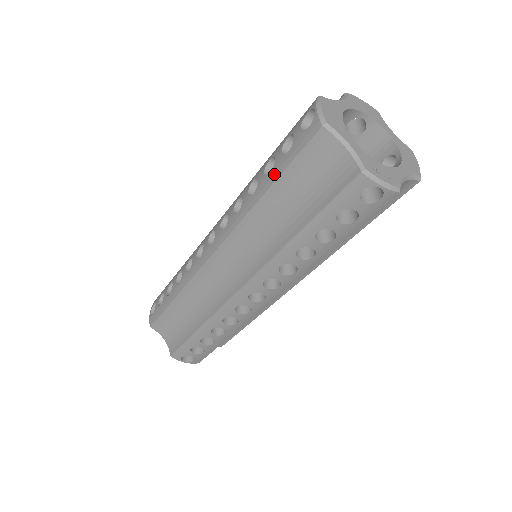
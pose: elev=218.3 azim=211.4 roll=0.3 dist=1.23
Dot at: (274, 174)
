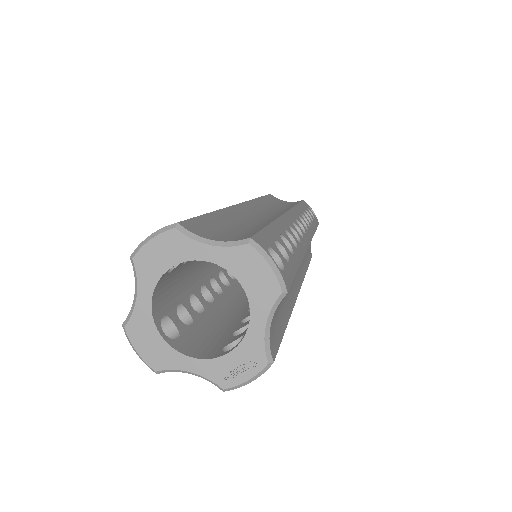
Dot at: occluded
